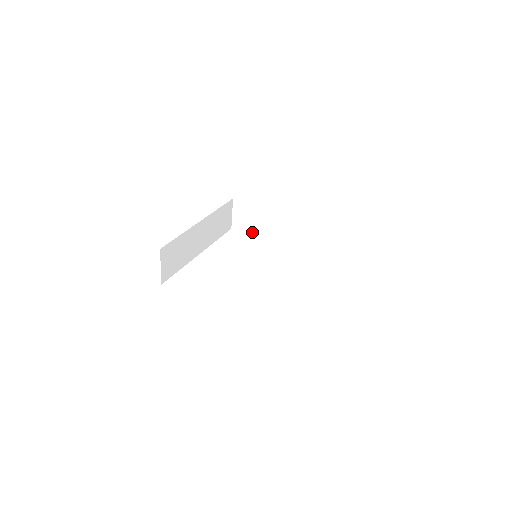
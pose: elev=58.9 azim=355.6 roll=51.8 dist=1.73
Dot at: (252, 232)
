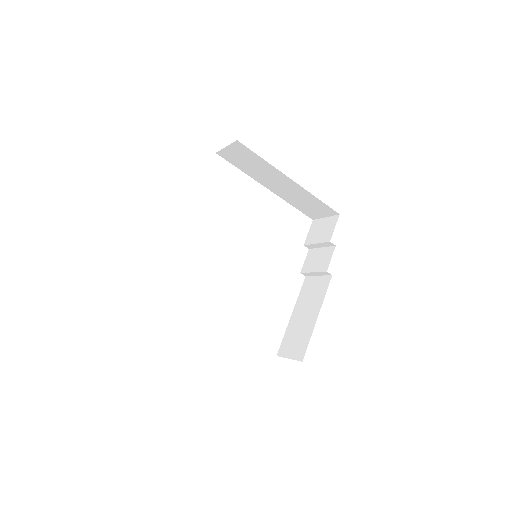
Dot at: (242, 169)
